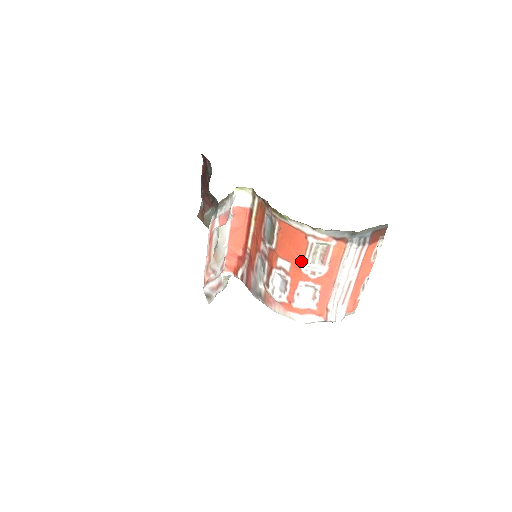
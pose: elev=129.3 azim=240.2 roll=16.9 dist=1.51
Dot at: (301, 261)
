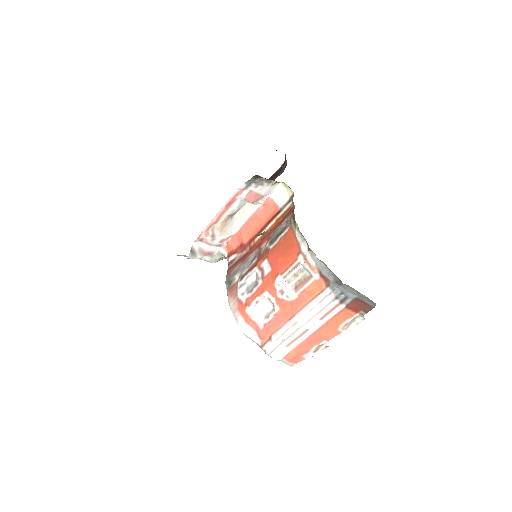
Dot at: (280, 273)
